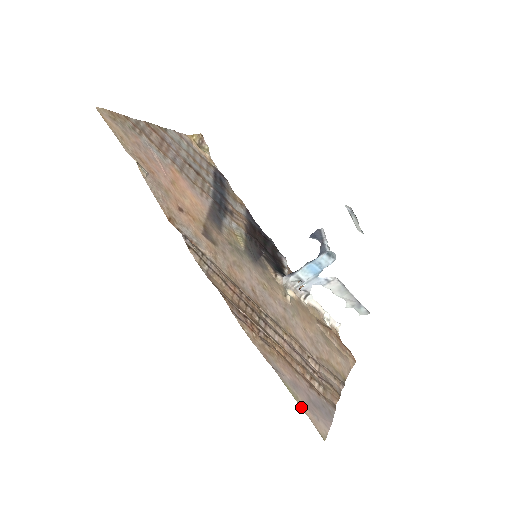
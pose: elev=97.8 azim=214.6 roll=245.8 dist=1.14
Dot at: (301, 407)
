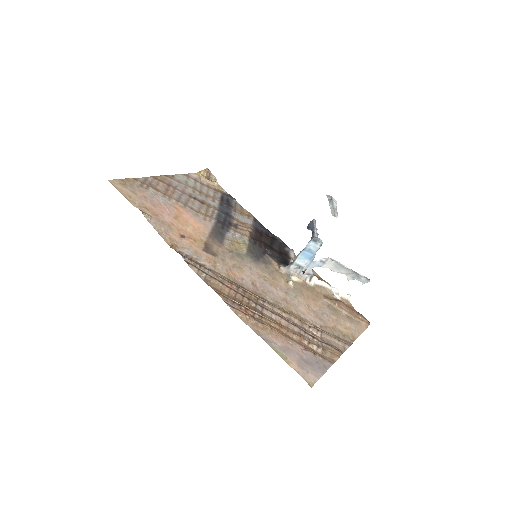
Dot at: (289, 364)
